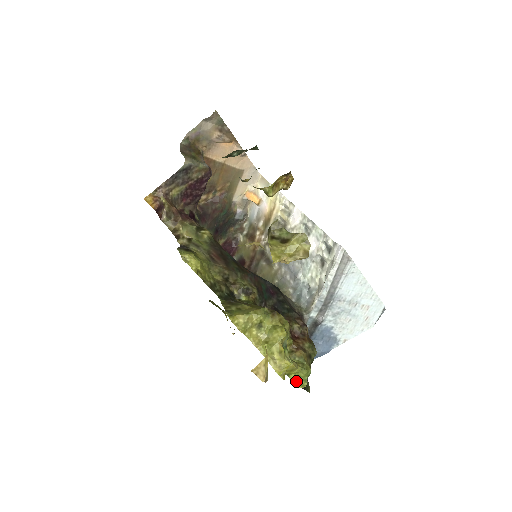
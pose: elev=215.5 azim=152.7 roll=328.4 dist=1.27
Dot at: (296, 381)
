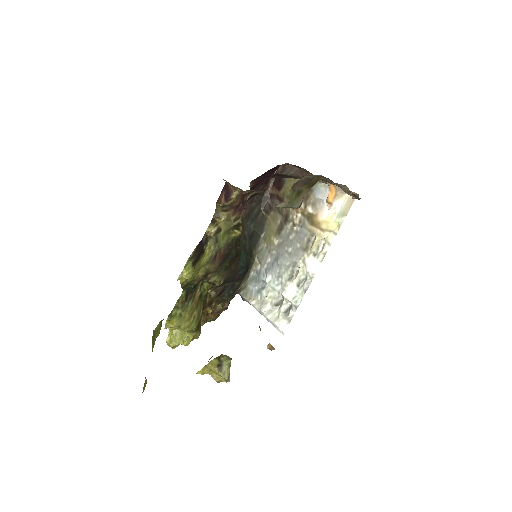
Dot at: occluded
